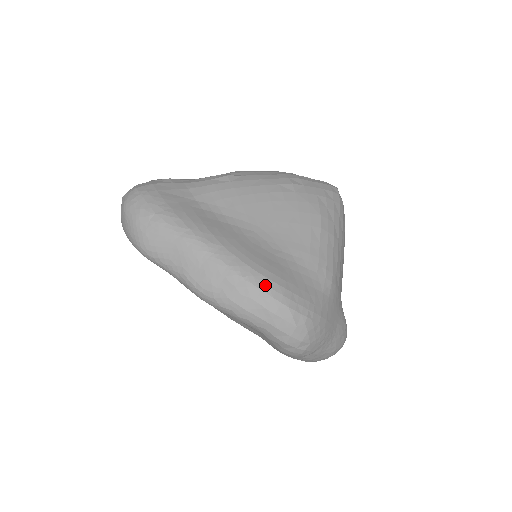
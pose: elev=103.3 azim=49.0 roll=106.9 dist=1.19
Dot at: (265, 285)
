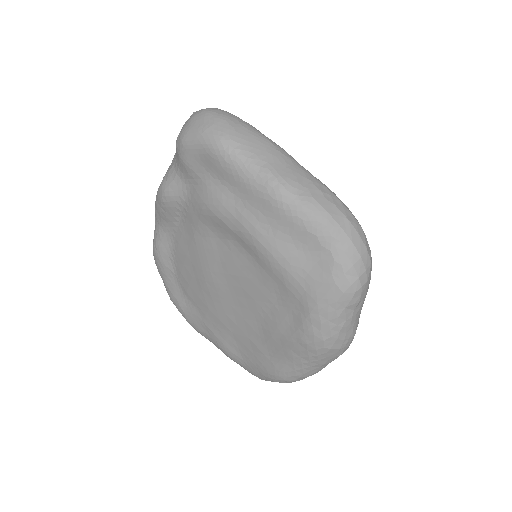
Dot at: occluded
